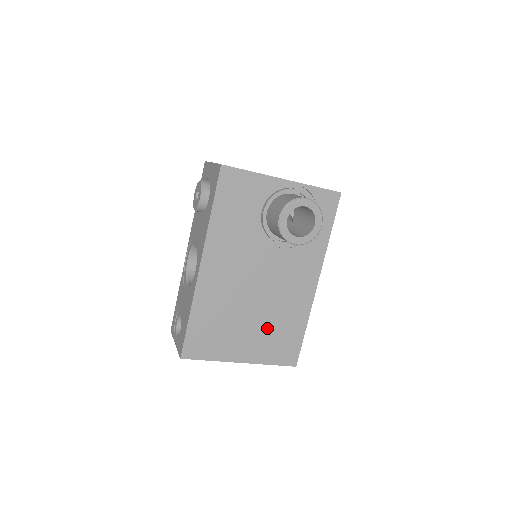
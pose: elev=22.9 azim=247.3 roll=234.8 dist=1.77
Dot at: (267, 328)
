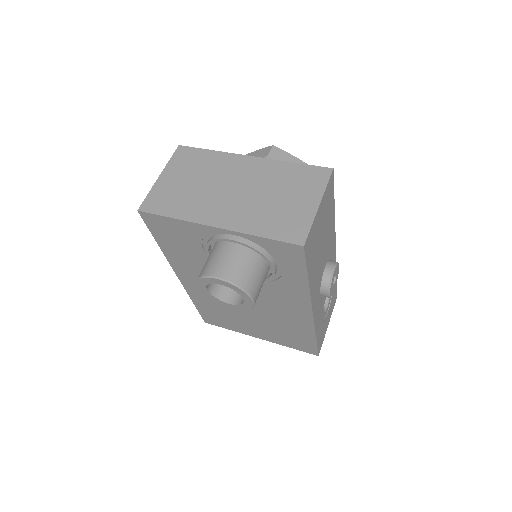
Dot at: (271, 327)
